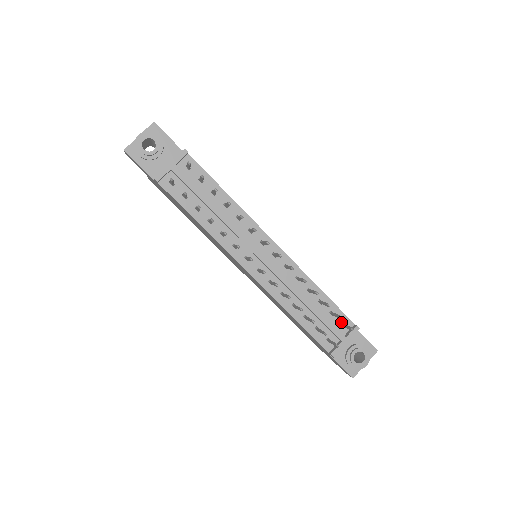
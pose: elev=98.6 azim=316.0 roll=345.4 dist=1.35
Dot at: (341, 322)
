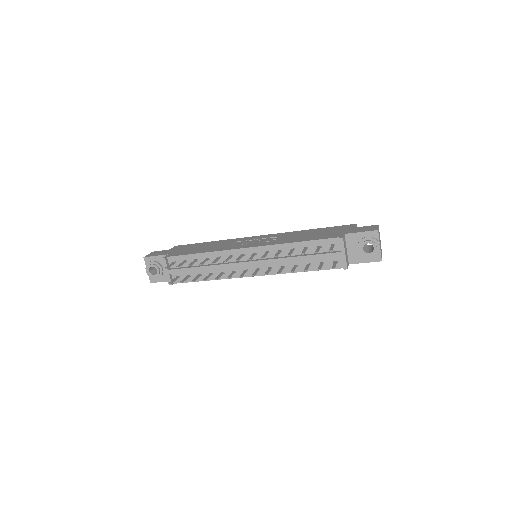
Dot at: (330, 245)
